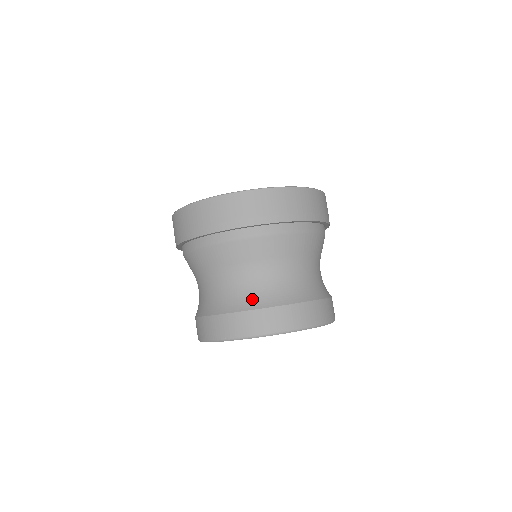
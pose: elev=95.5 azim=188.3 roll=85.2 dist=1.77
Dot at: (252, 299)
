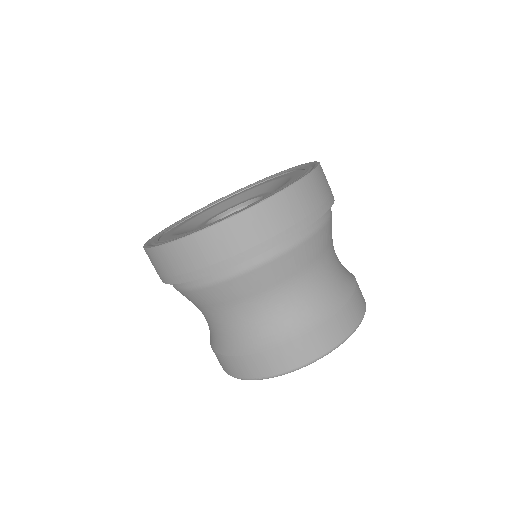
Dot at: (274, 333)
